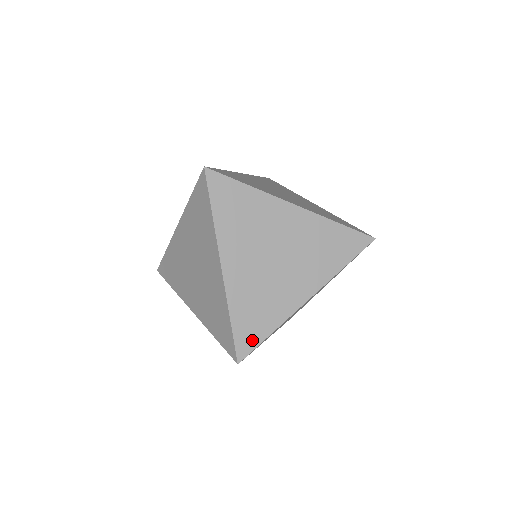
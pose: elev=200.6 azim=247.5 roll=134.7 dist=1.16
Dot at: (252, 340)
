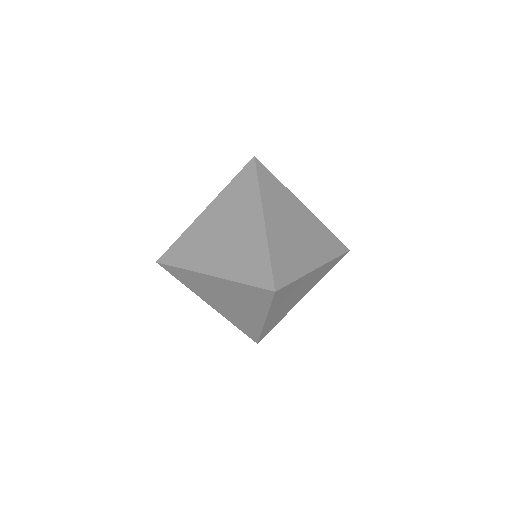
Dot at: (268, 332)
